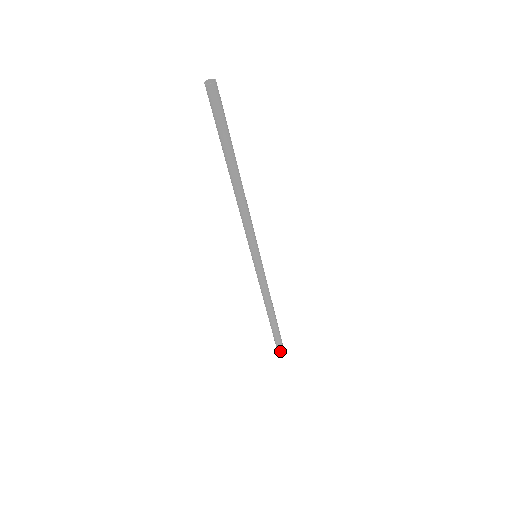
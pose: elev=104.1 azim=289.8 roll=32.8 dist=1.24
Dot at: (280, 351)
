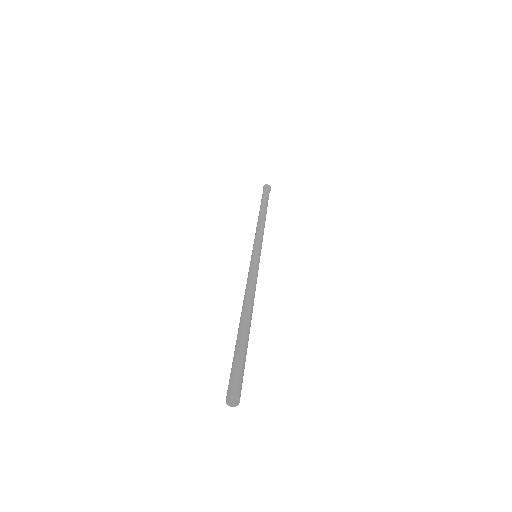
Dot at: occluded
